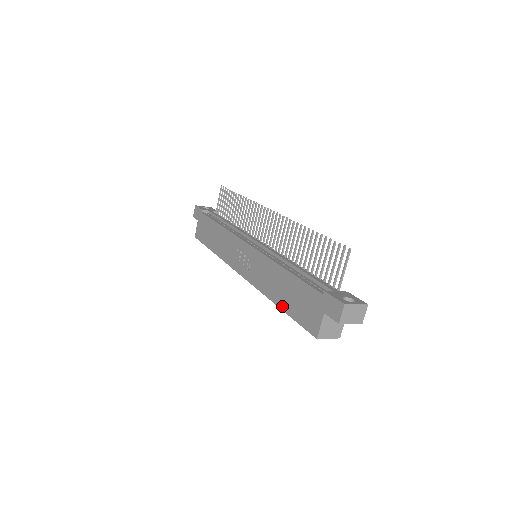
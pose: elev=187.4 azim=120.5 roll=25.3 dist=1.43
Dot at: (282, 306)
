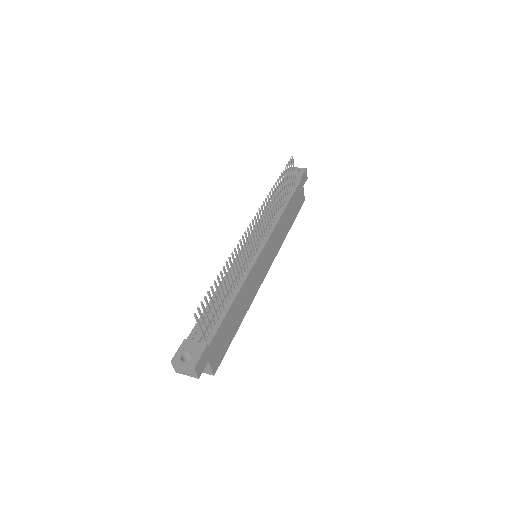
Dot at: occluded
